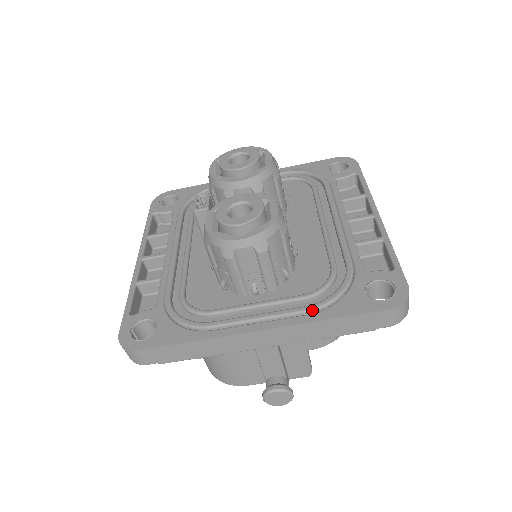
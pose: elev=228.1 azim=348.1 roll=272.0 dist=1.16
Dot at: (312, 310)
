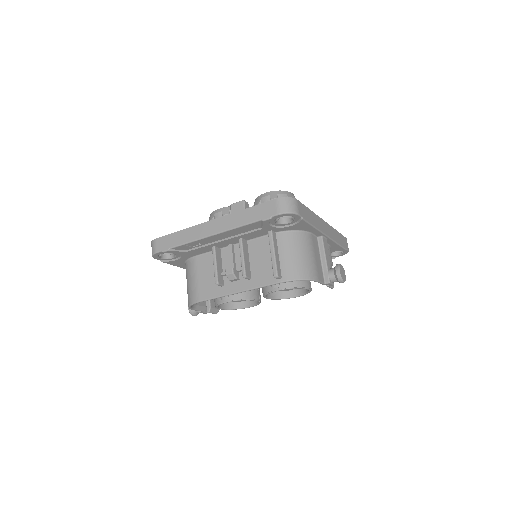
Dot at: occluded
